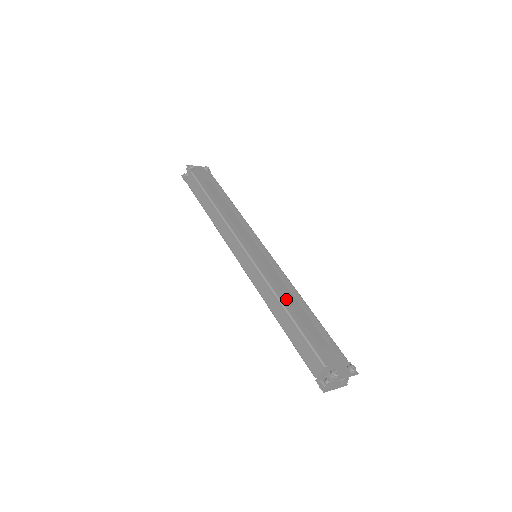
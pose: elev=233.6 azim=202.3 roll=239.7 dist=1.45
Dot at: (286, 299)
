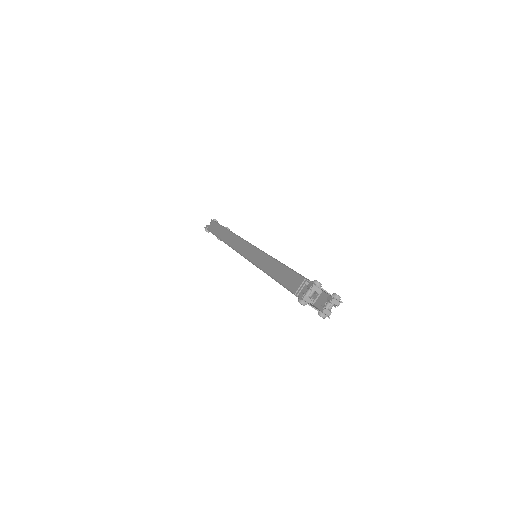
Dot at: occluded
